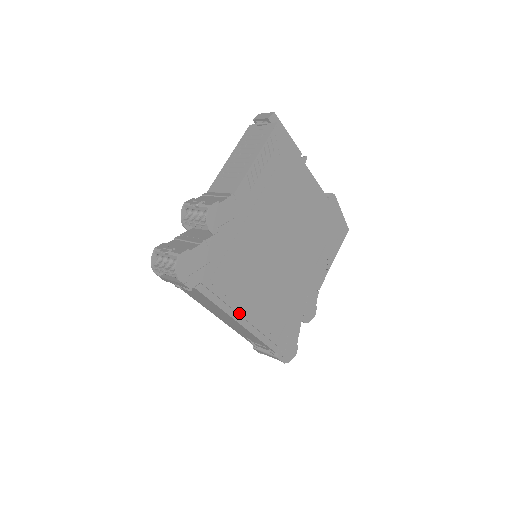
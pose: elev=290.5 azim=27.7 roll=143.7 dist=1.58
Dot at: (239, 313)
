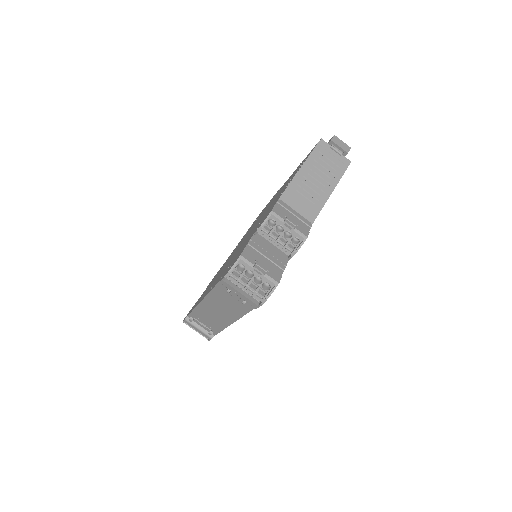
Dot at: occluded
